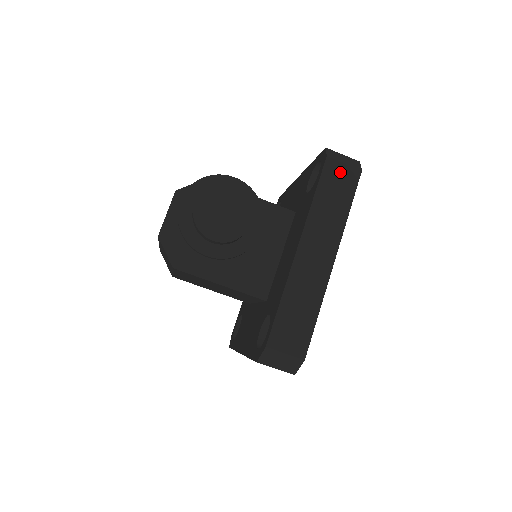
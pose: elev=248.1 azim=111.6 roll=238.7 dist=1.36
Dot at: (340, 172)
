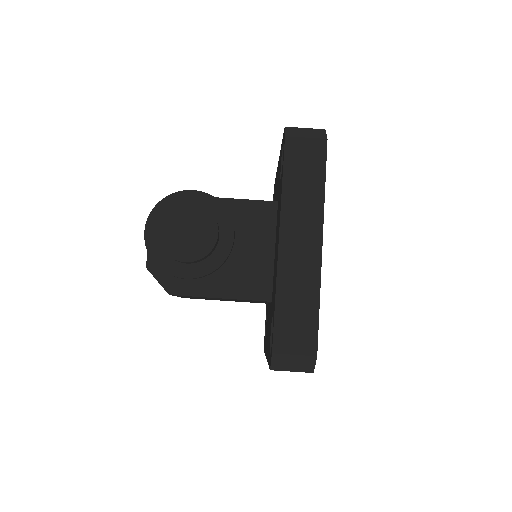
Dot at: (304, 148)
